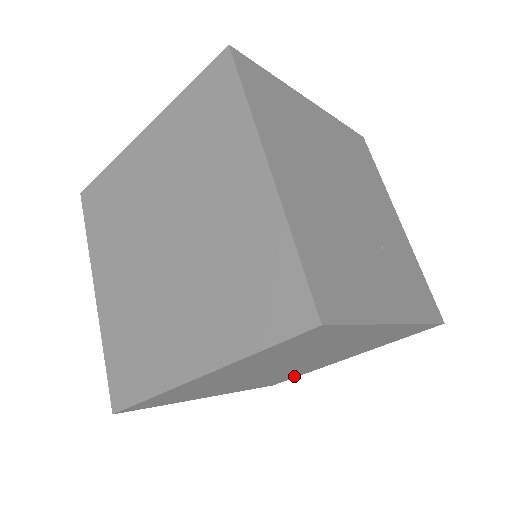
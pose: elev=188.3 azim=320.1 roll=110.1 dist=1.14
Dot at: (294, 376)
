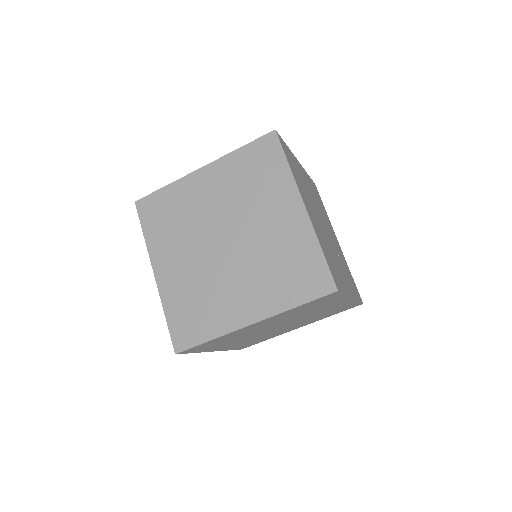
Dot at: occluded
